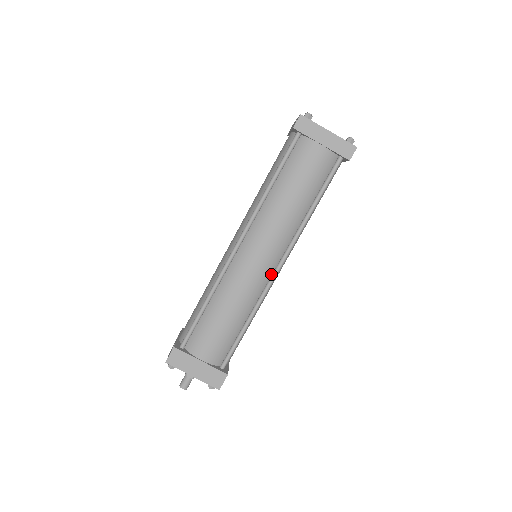
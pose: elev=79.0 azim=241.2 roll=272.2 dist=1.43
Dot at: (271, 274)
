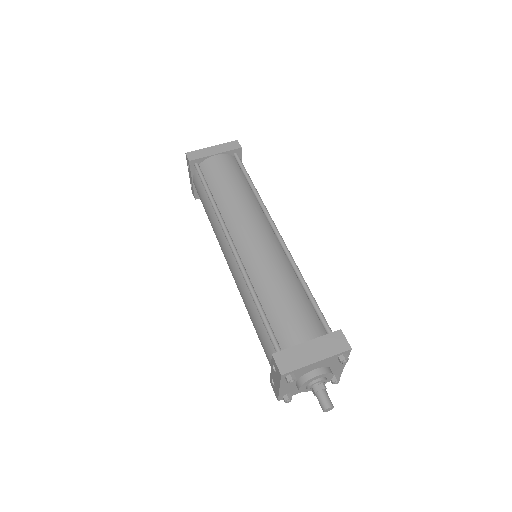
Dot at: (277, 242)
